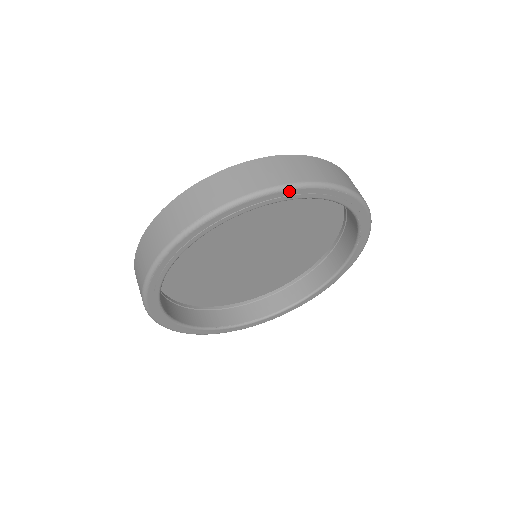
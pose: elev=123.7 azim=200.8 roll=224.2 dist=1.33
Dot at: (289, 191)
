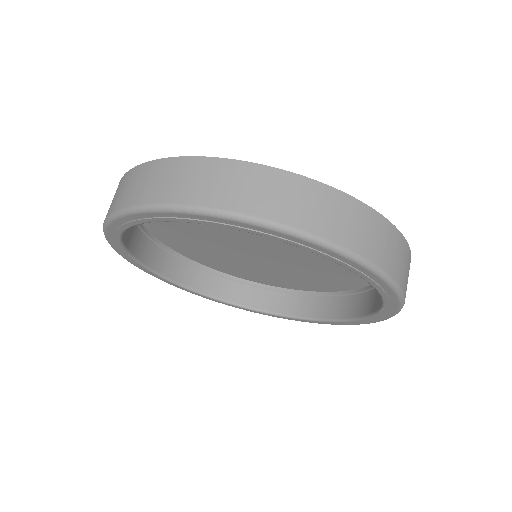
Dot at: (271, 230)
